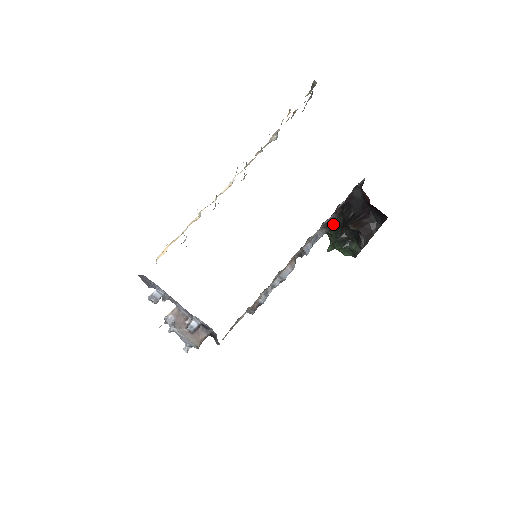
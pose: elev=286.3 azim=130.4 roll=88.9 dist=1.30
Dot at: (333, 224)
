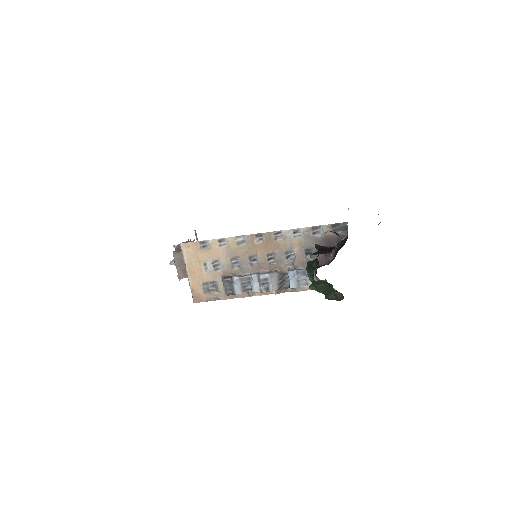
Dot at: occluded
